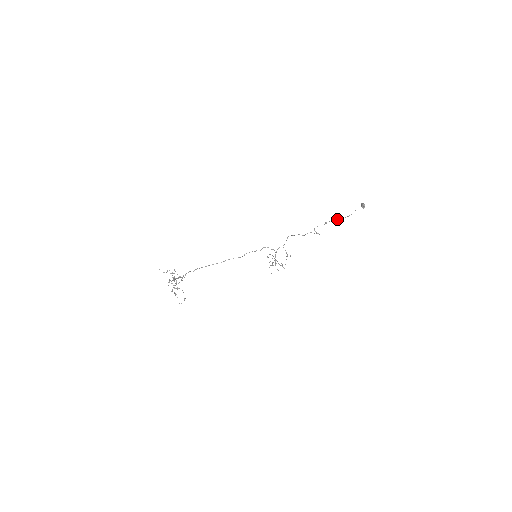
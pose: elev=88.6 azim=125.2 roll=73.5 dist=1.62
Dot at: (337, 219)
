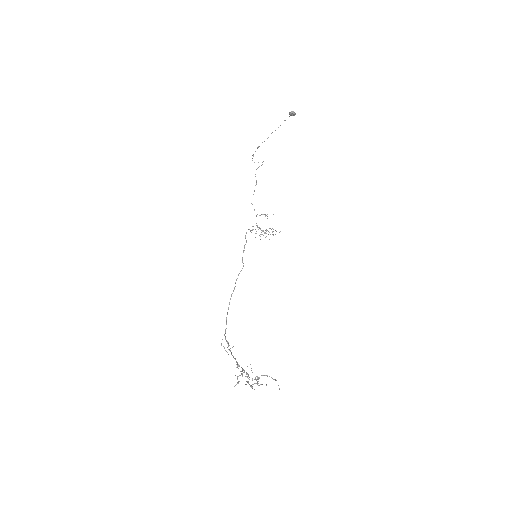
Dot at: occluded
